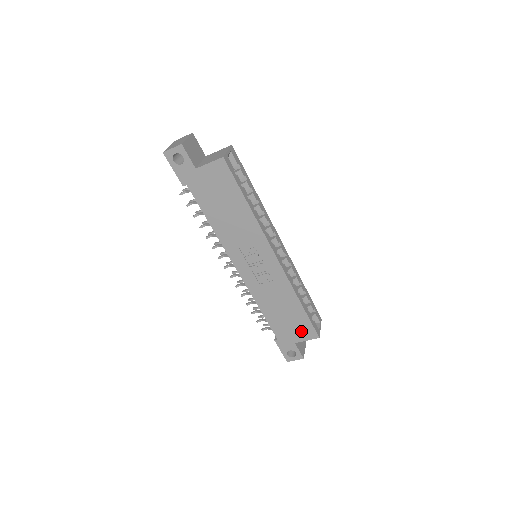
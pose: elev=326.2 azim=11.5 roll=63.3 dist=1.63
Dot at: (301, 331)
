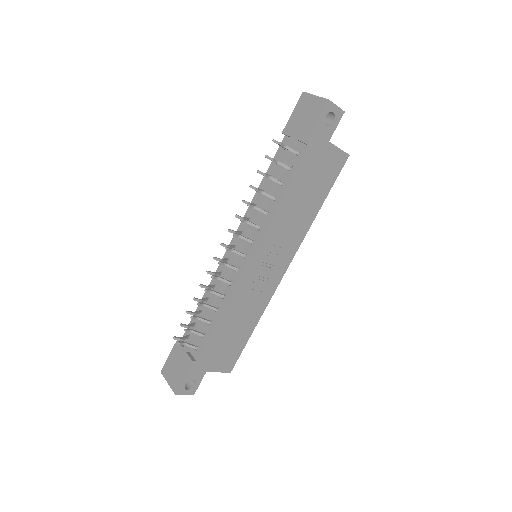
Dot at: (225, 359)
